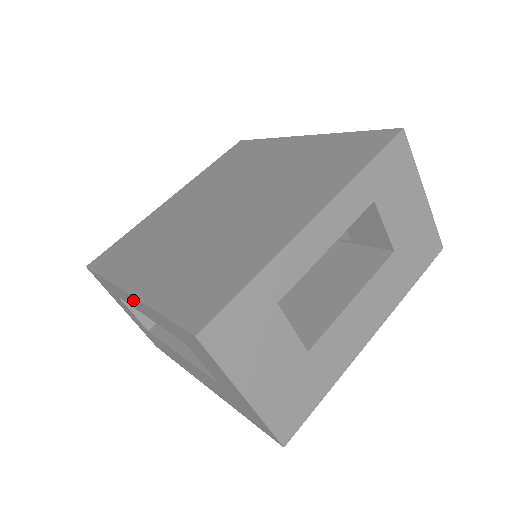
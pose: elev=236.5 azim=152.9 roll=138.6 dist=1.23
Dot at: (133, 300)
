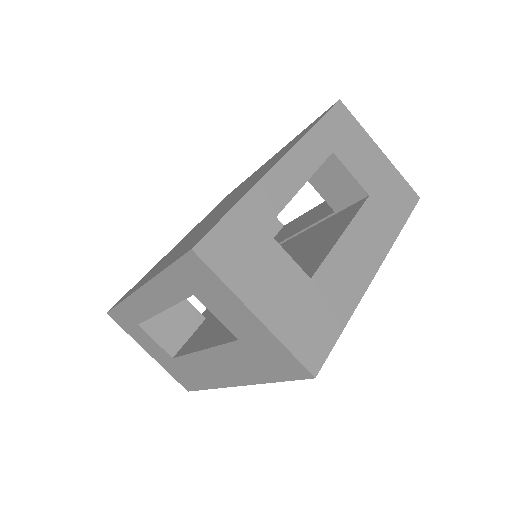
Dot at: (146, 295)
